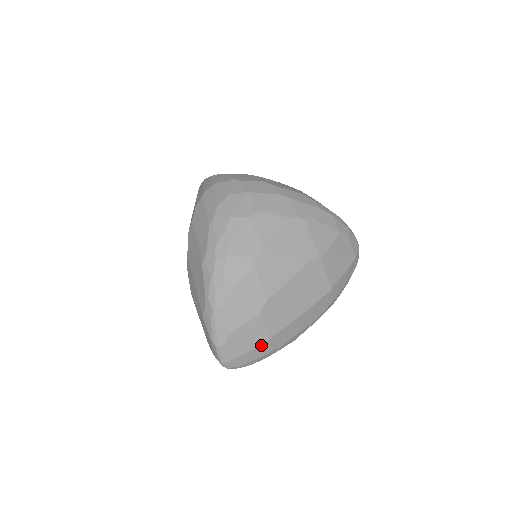
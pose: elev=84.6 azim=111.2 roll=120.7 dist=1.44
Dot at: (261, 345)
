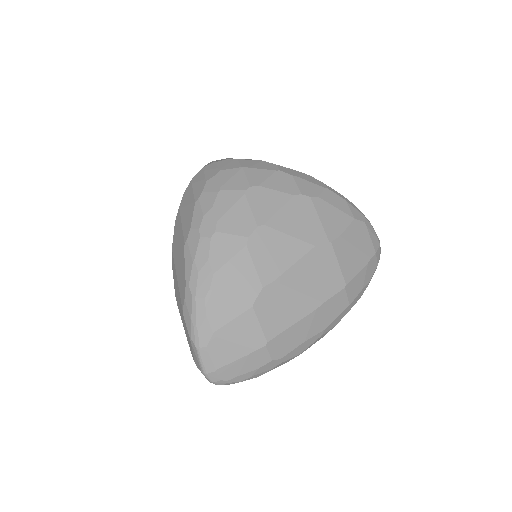
Dot at: (256, 350)
